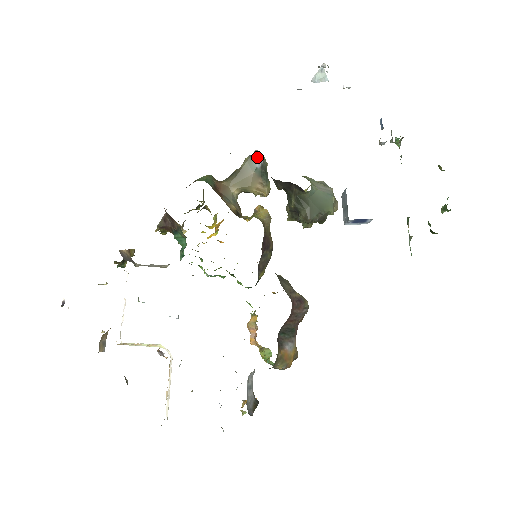
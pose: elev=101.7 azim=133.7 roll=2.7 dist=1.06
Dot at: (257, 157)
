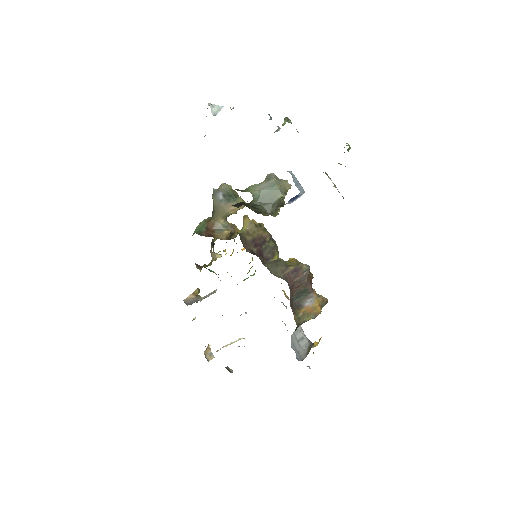
Dot at: (216, 193)
